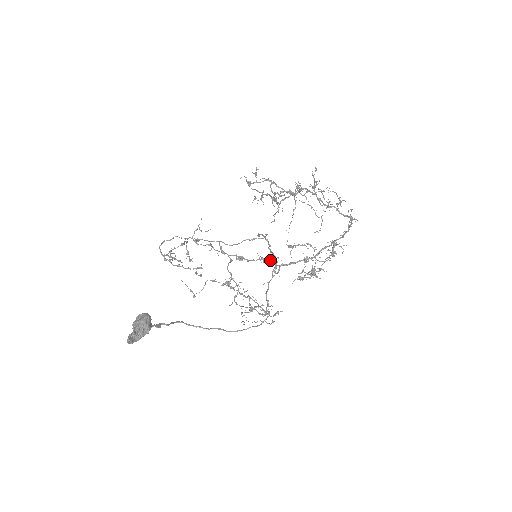
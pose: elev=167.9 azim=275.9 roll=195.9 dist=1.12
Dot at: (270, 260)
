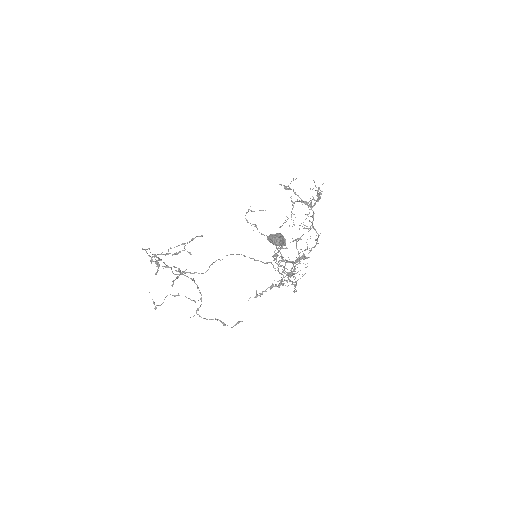
Dot at: occluded
